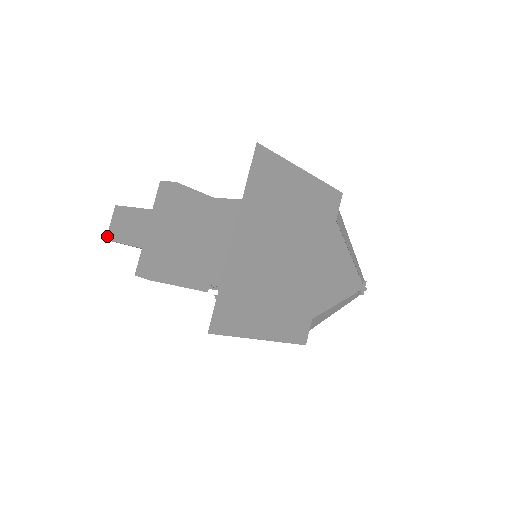
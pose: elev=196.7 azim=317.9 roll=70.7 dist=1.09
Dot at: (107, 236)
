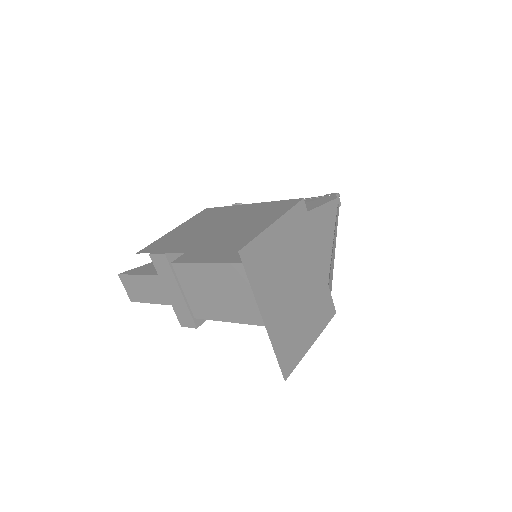
Dot at: (130, 299)
